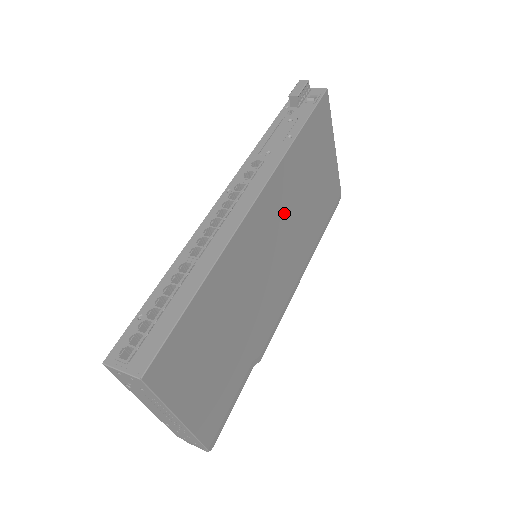
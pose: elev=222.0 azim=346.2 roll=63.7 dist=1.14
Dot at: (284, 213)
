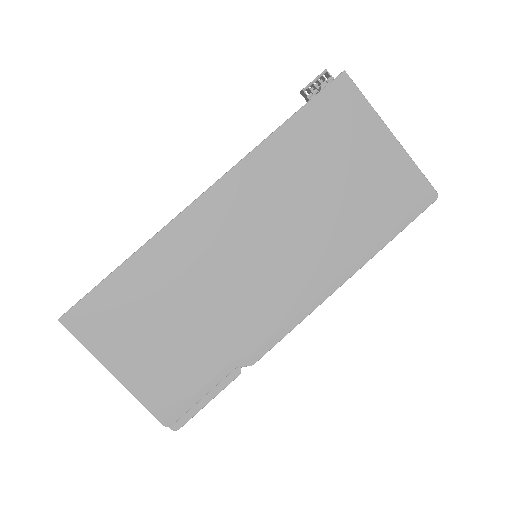
Dot at: (268, 209)
